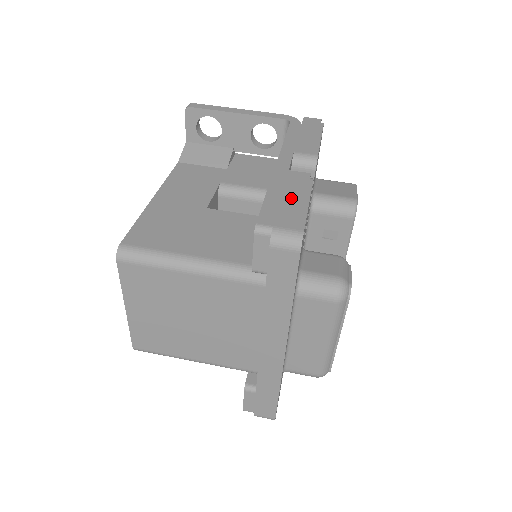
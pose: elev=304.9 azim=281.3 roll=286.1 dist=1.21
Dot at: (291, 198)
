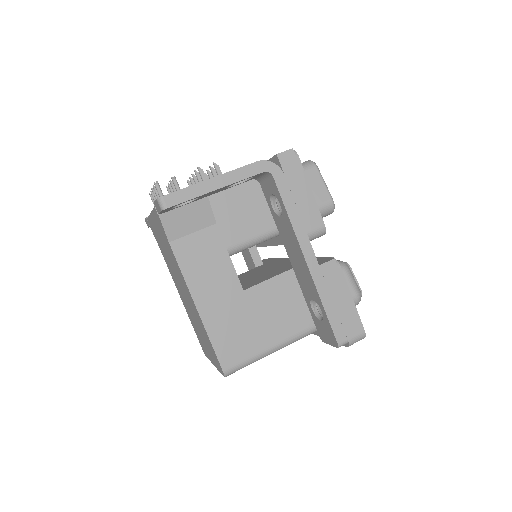
Dot at: (341, 302)
